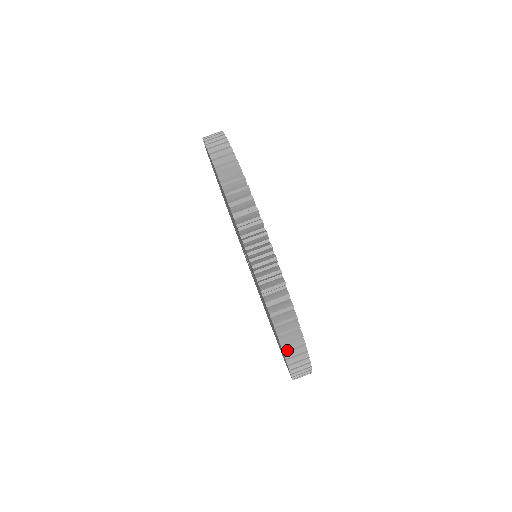
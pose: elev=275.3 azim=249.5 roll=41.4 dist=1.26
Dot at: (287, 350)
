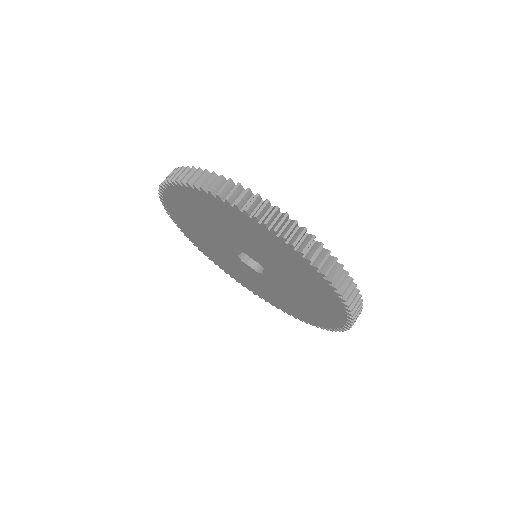
Dot at: occluded
